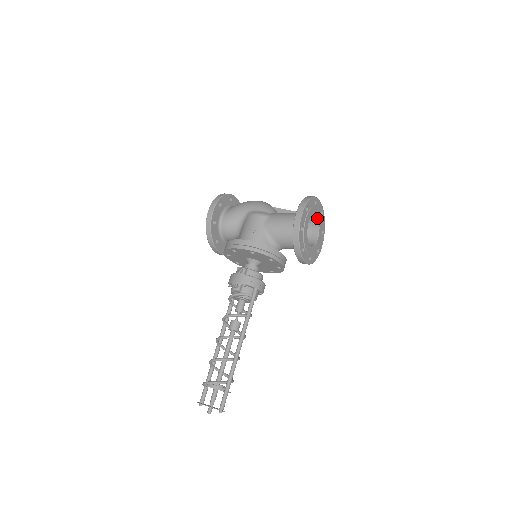
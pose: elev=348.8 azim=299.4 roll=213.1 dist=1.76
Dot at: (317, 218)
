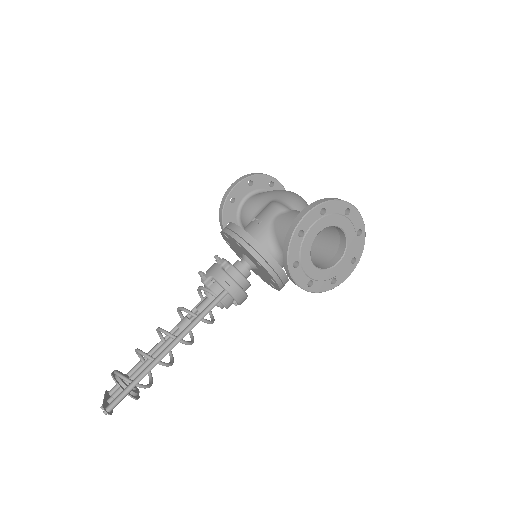
Dot at: (345, 235)
